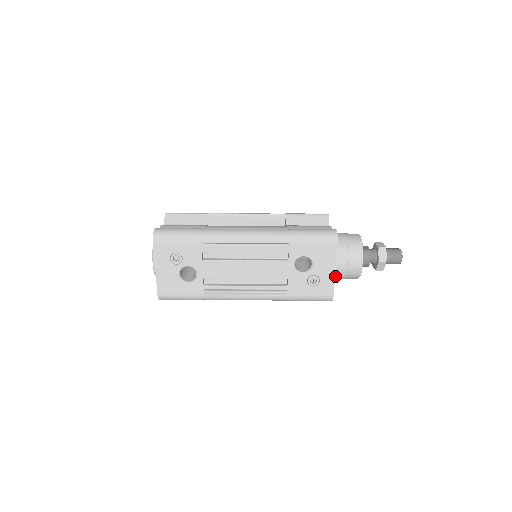
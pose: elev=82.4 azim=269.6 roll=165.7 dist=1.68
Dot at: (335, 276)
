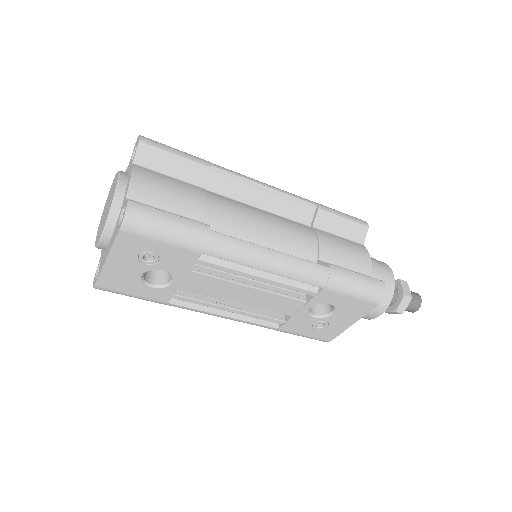
Dot at: occluded
